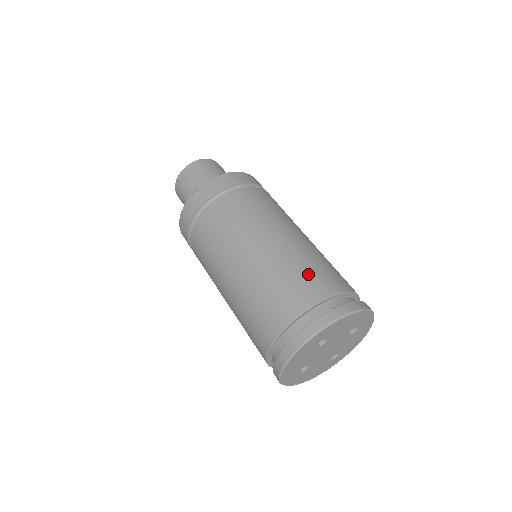
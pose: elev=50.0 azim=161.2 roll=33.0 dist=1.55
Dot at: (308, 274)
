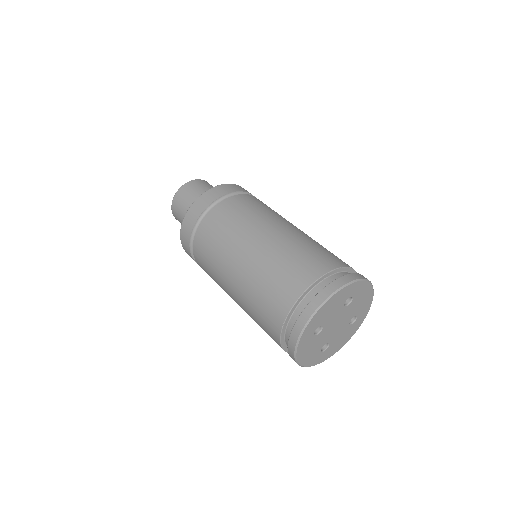
Dot at: (280, 278)
